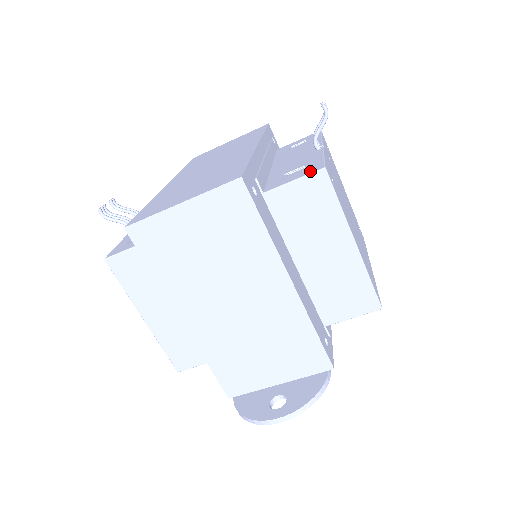
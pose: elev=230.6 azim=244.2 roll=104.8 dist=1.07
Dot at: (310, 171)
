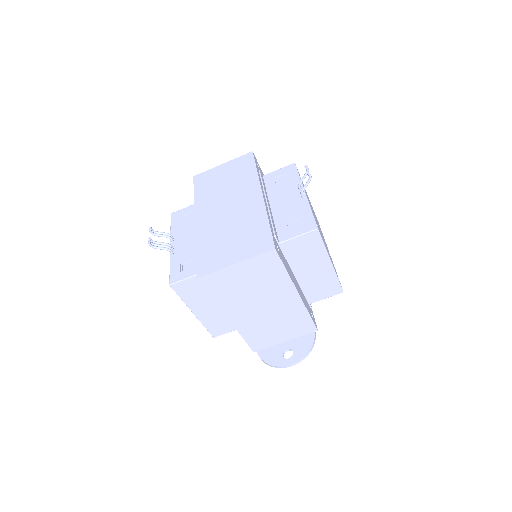
Dot at: (308, 229)
